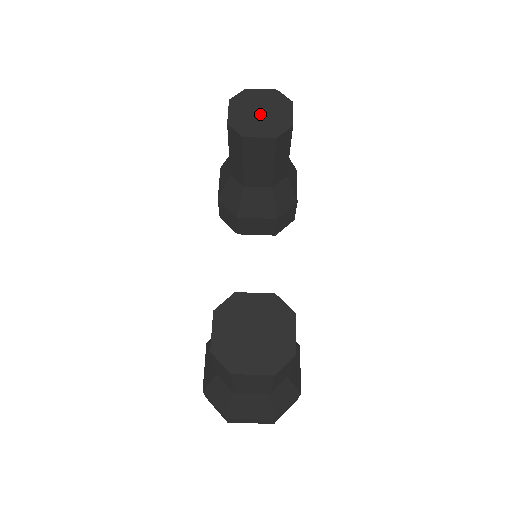
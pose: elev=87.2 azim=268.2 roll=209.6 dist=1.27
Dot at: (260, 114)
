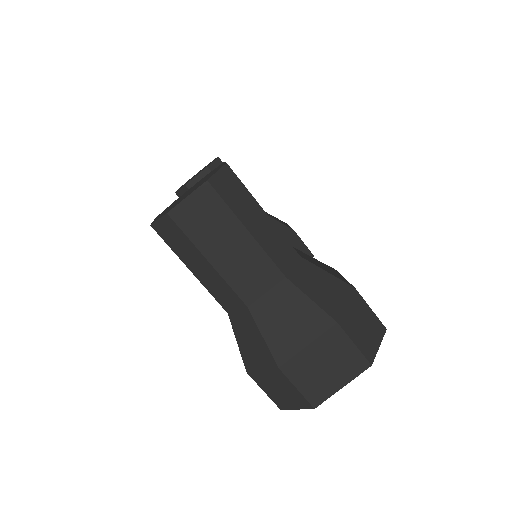
Dot at: occluded
